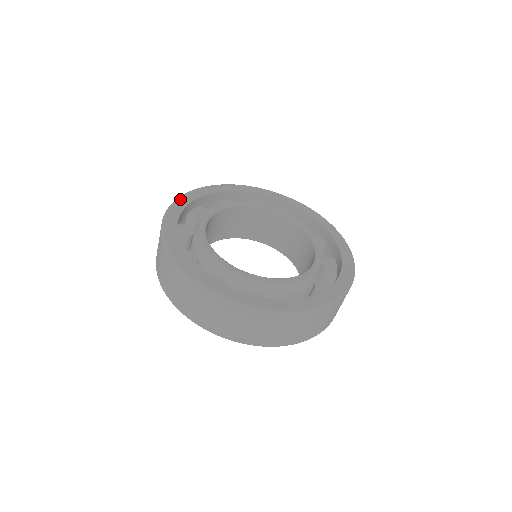
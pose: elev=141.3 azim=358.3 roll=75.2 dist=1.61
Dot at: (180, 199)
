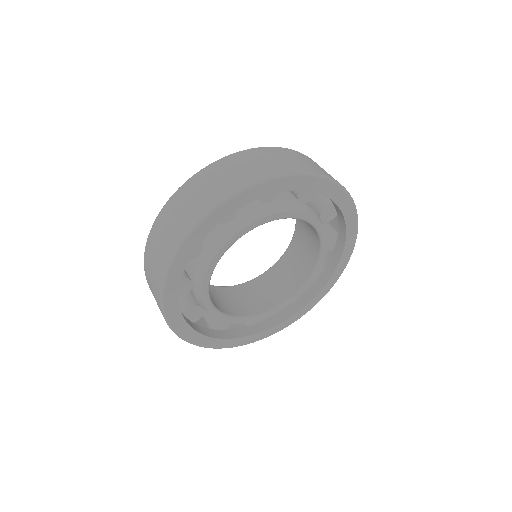
Dot at: occluded
